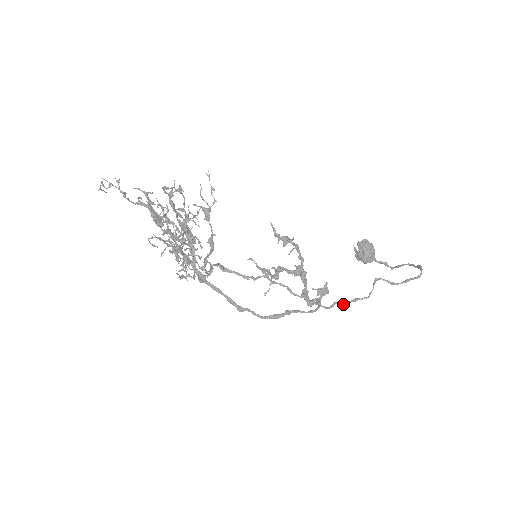
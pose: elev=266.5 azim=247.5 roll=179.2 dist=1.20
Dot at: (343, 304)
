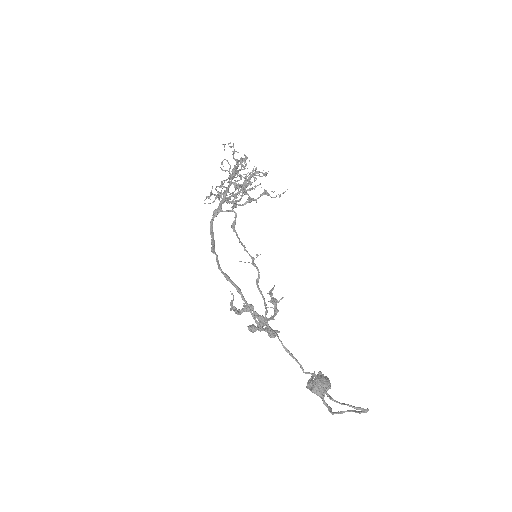
Dot at: (281, 341)
